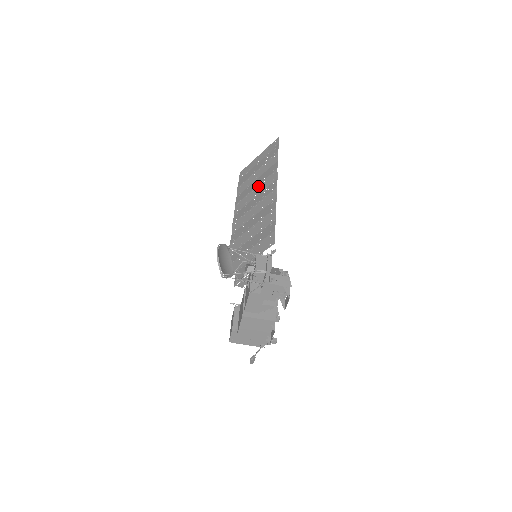
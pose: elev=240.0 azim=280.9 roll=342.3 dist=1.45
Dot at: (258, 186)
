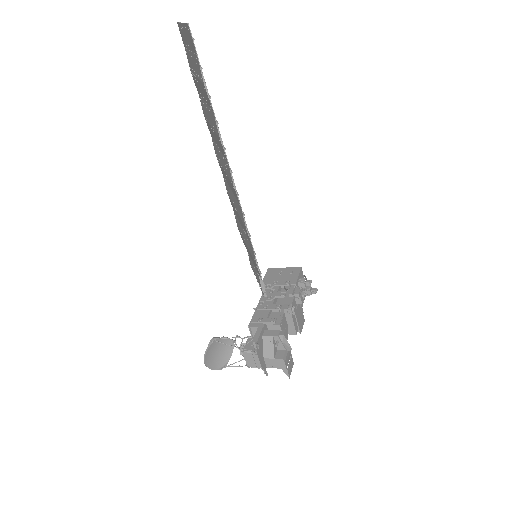
Dot at: (213, 131)
